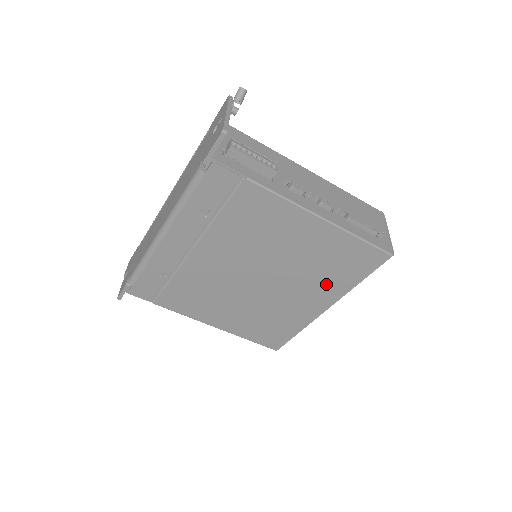
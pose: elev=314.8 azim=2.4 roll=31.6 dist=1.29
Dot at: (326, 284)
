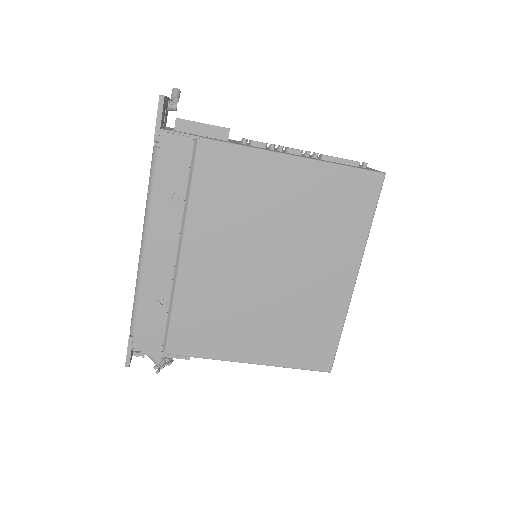
Dot at: (337, 243)
